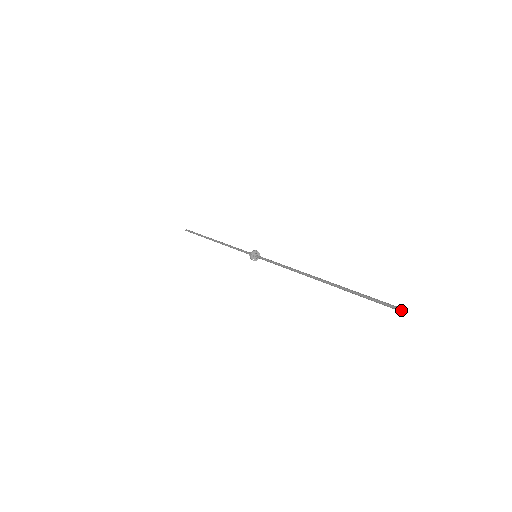
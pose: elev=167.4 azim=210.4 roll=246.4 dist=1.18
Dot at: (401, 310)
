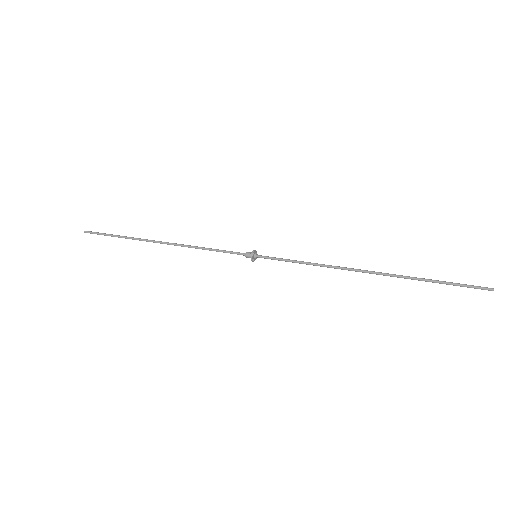
Dot at: (491, 289)
